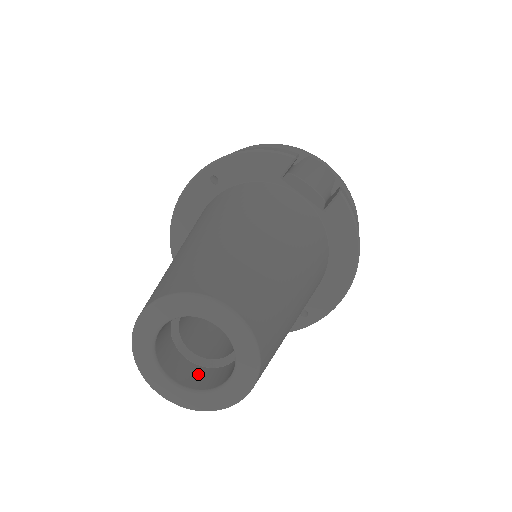
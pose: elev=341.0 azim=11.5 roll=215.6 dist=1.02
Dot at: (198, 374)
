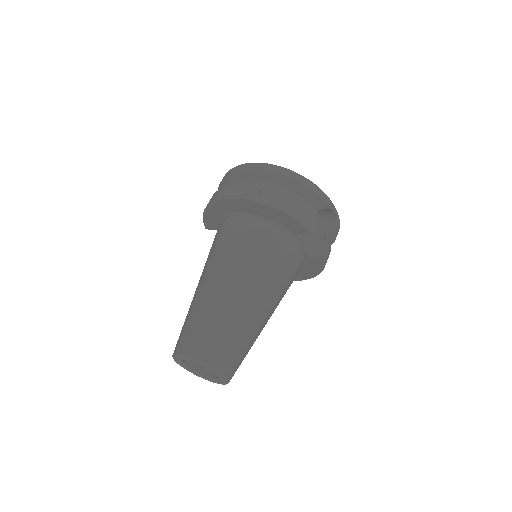
Dot at: occluded
